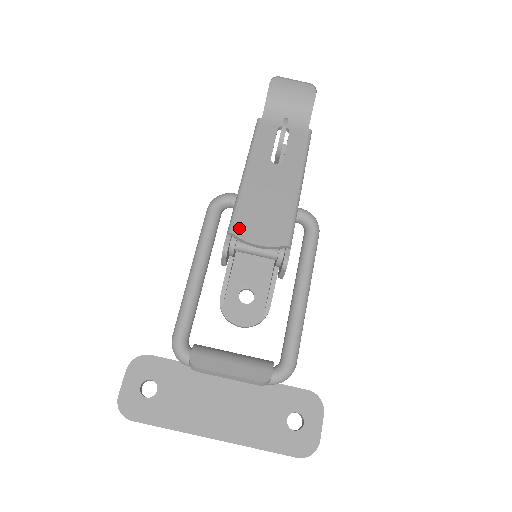
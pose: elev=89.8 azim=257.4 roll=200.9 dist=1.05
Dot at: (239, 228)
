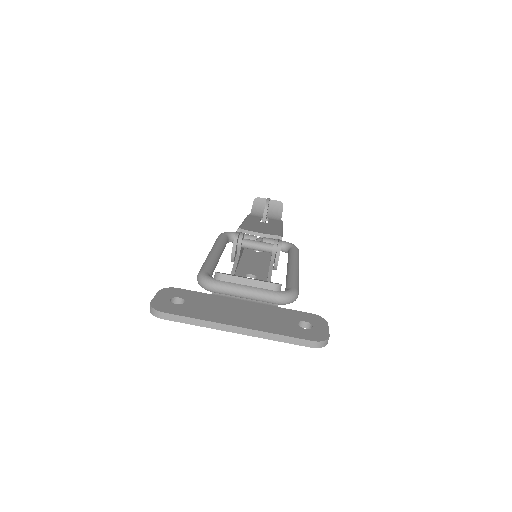
Dot at: (245, 228)
